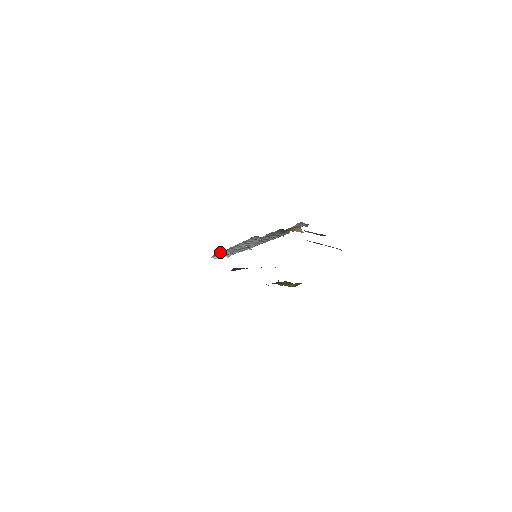
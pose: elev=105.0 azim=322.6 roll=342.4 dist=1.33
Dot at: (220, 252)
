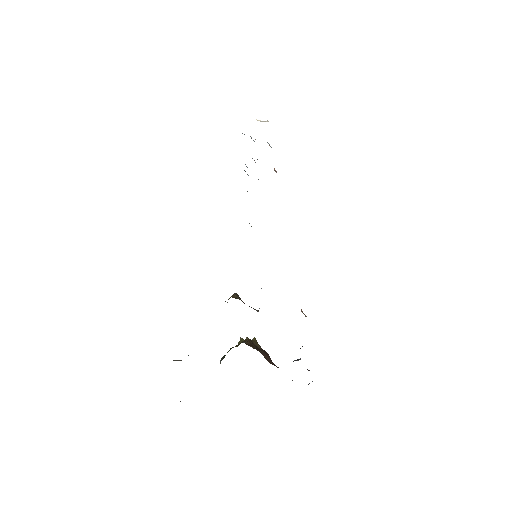
Dot at: occluded
